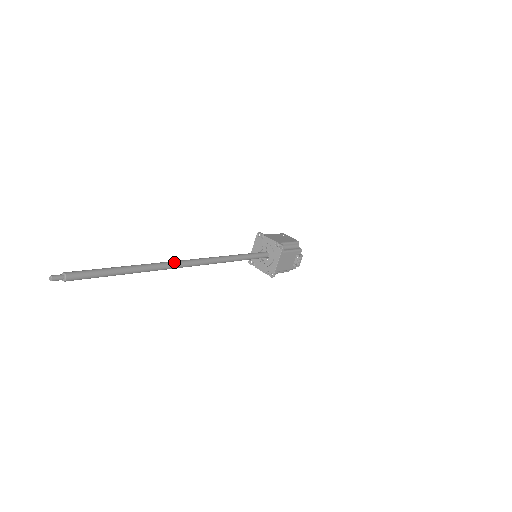
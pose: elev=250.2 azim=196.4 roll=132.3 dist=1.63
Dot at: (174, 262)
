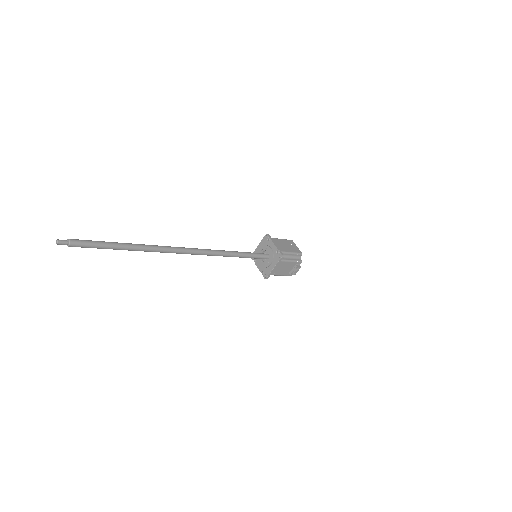
Dot at: (172, 248)
